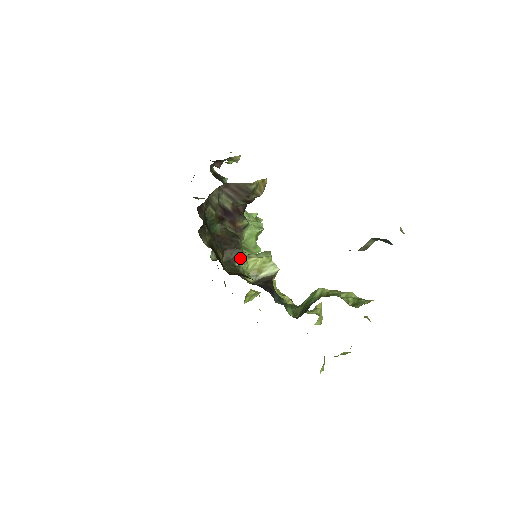
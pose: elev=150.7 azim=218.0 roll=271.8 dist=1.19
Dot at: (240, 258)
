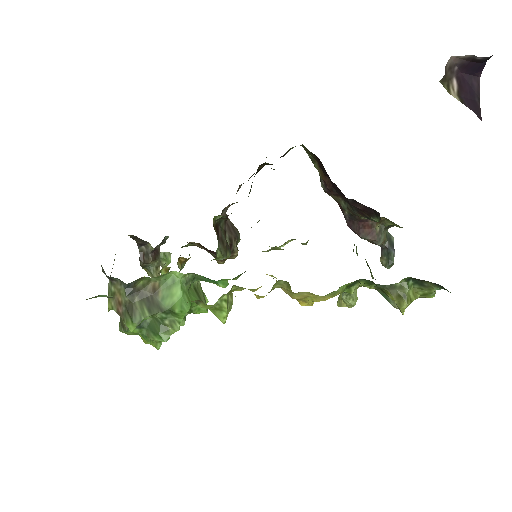
Dot at: occluded
